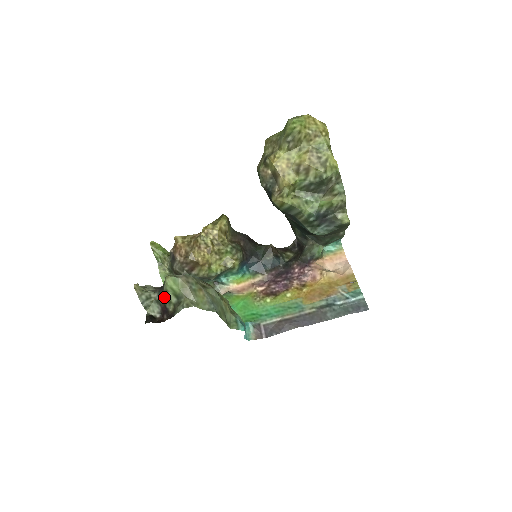
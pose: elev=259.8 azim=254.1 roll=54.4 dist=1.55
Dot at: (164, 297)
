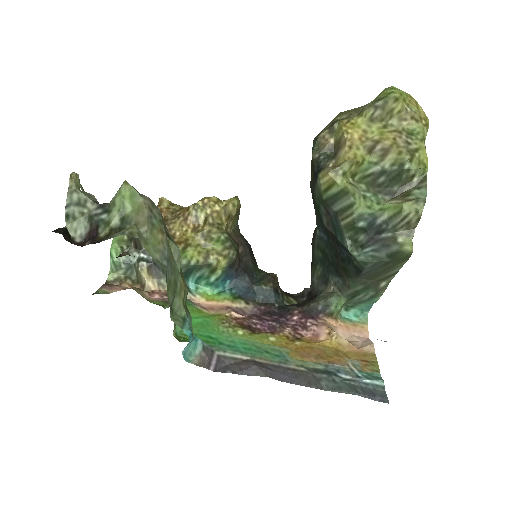
Dot at: (104, 213)
